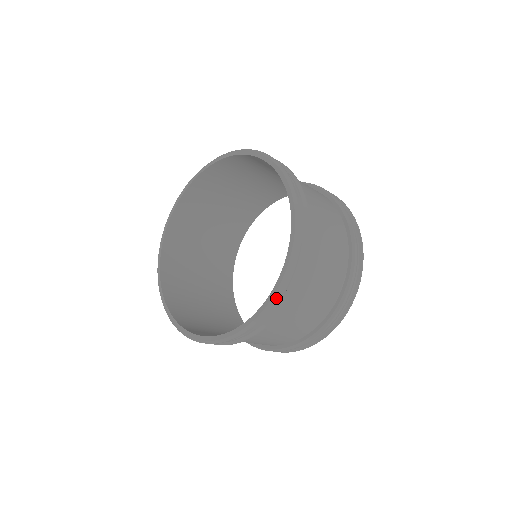
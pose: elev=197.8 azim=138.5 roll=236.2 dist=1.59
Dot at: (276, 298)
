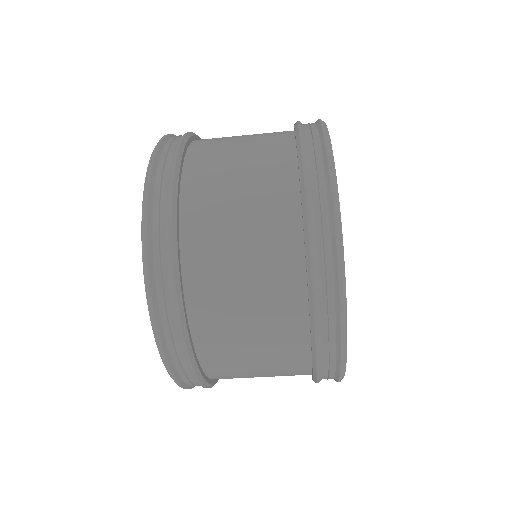
Dot at: (149, 303)
